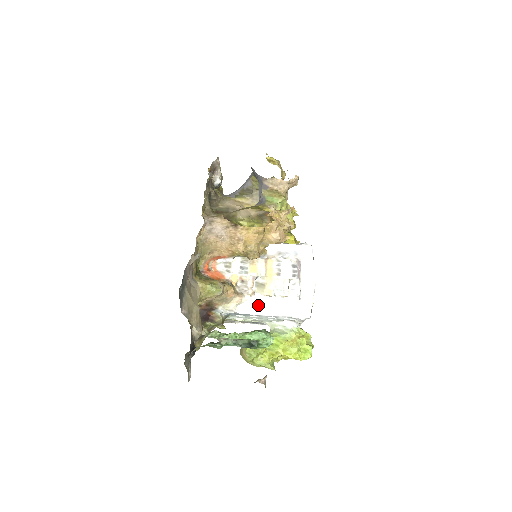
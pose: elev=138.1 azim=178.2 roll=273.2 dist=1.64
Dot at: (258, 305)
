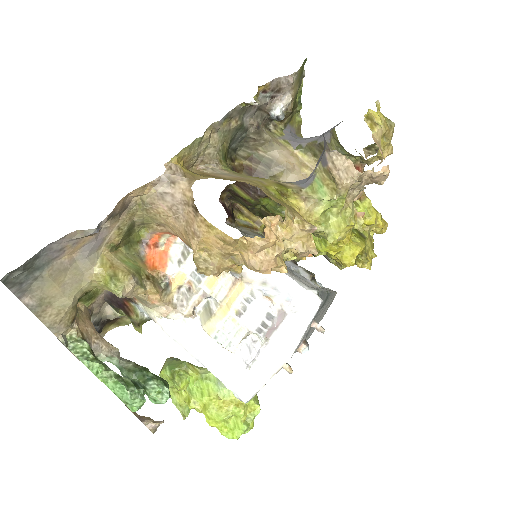
Dot at: (189, 335)
